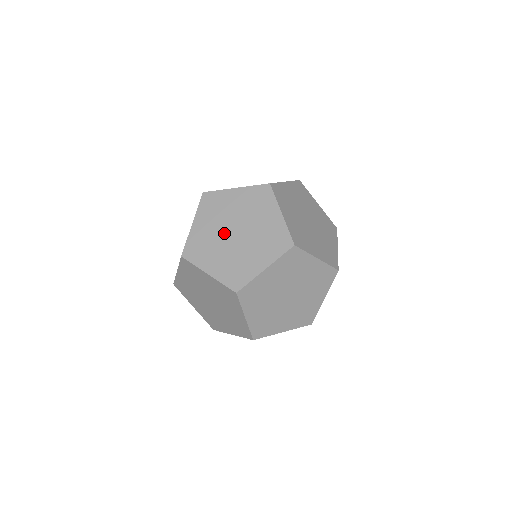
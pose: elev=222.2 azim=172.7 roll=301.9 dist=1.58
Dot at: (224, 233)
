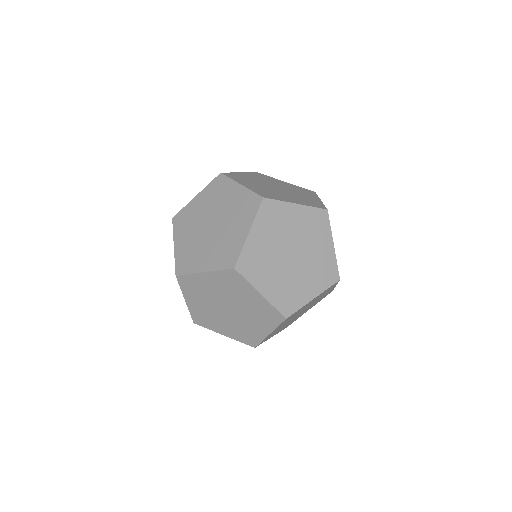
Dot at: (218, 309)
